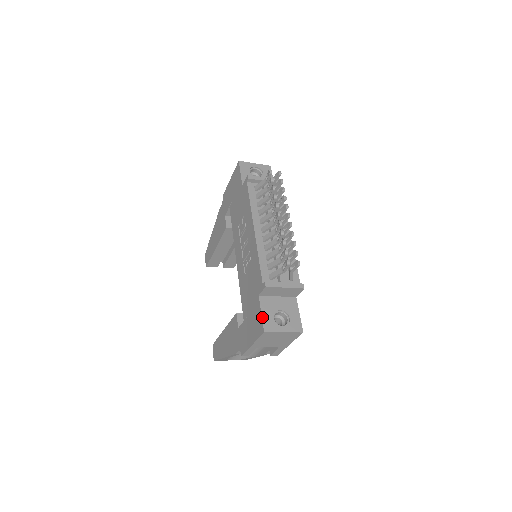
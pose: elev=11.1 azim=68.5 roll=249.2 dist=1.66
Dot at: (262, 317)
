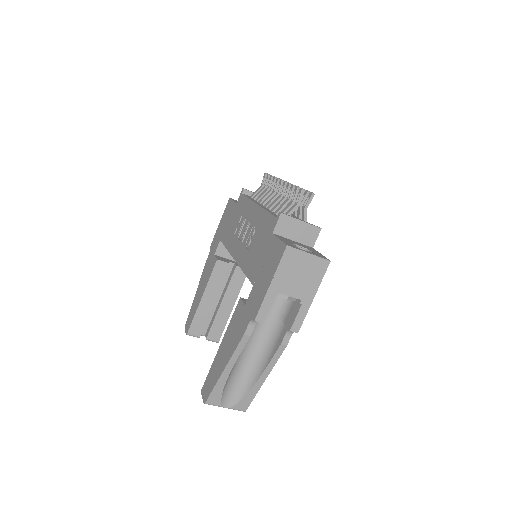
Dot at: (281, 240)
